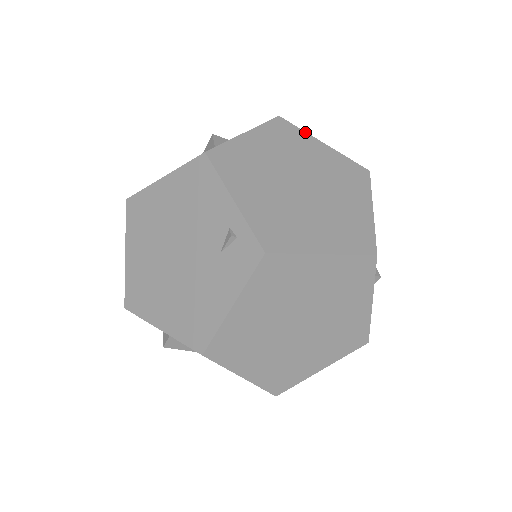
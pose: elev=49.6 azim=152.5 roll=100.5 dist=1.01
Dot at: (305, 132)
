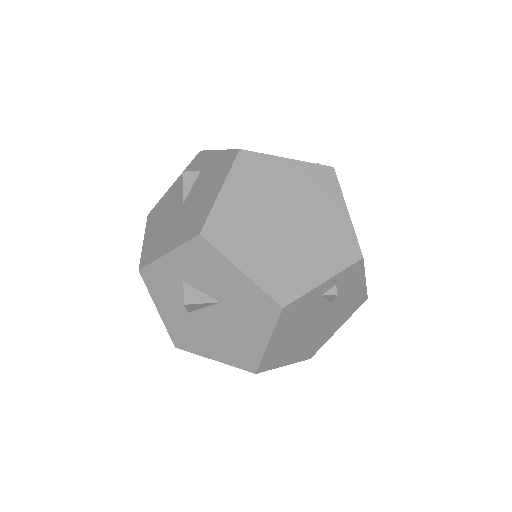
Dot at: occluded
